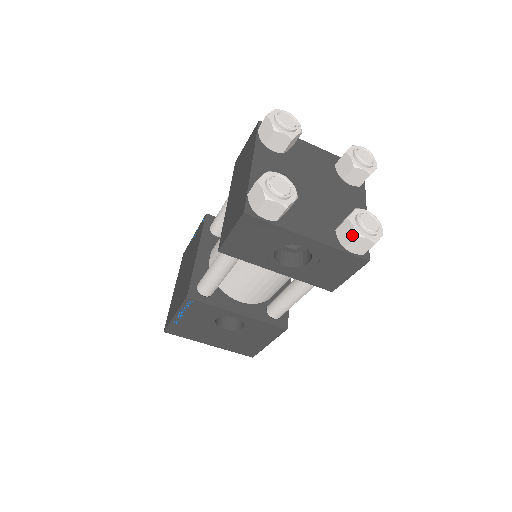
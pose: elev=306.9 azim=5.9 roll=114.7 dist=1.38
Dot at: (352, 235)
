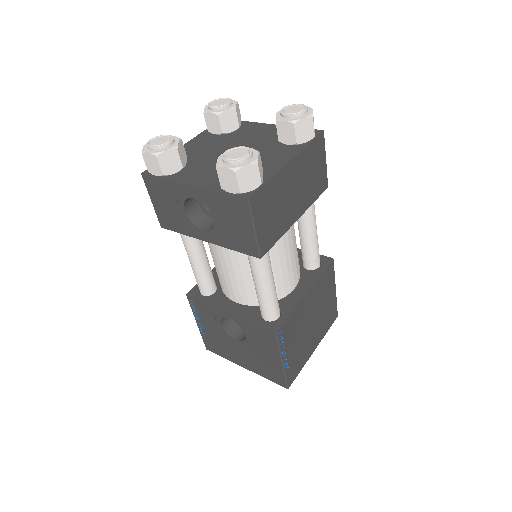
Dot at: (217, 170)
